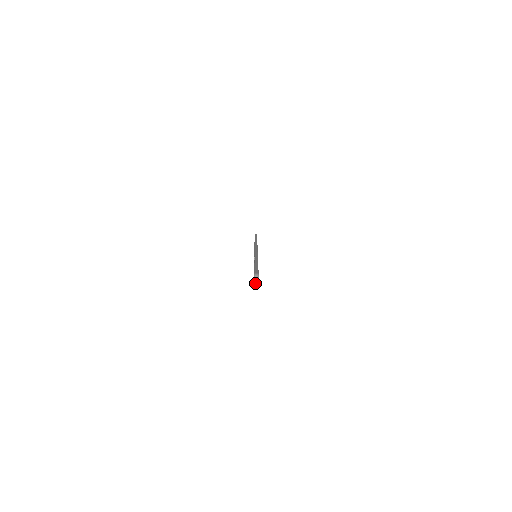
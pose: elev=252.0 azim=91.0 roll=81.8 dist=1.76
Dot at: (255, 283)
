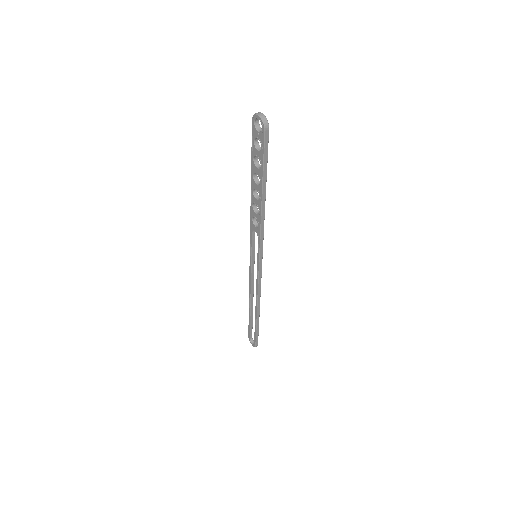
Dot at: (259, 115)
